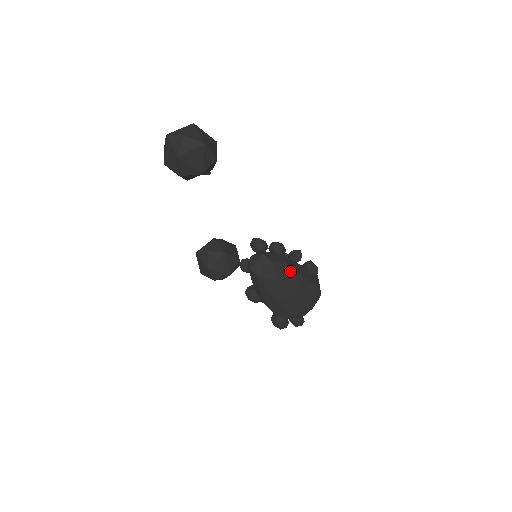
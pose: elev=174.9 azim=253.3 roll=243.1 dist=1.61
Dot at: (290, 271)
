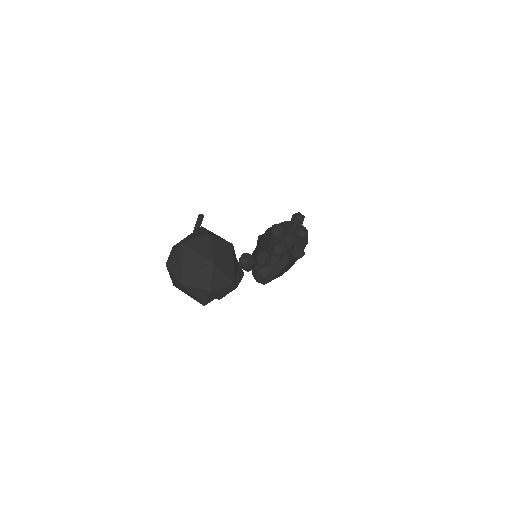
Dot at: (291, 262)
